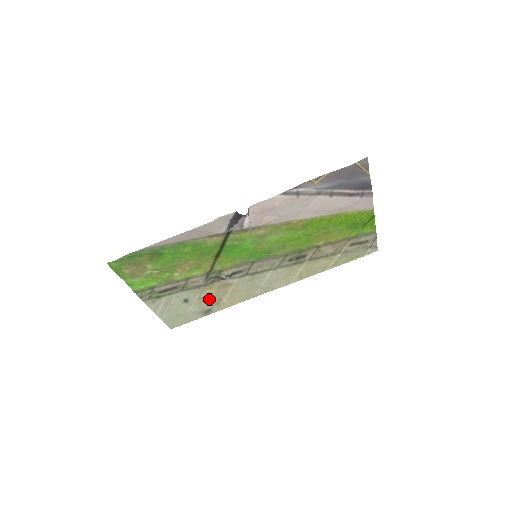
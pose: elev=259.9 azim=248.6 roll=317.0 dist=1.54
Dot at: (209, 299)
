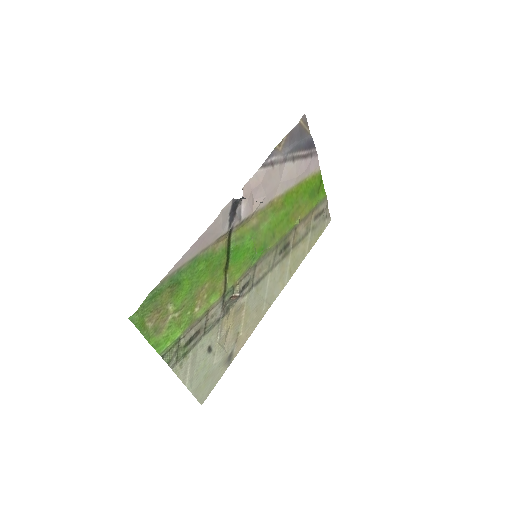
Dot at: (228, 338)
